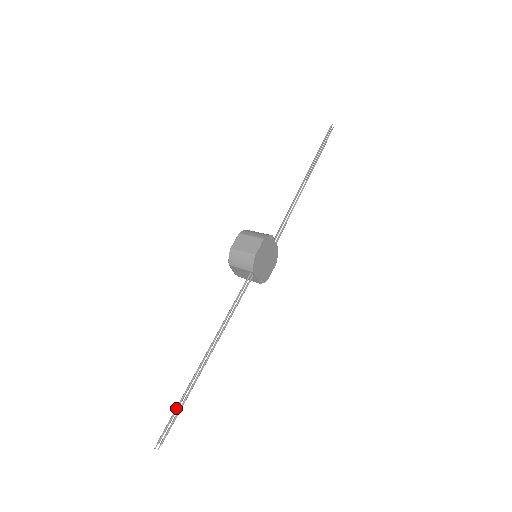
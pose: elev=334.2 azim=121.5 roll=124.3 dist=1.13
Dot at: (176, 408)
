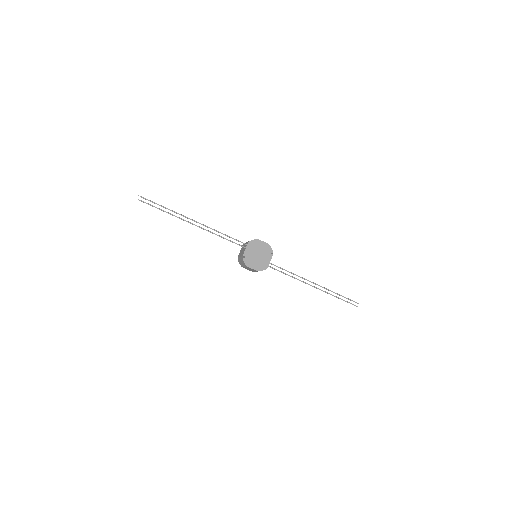
Dot at: (161, 205)
